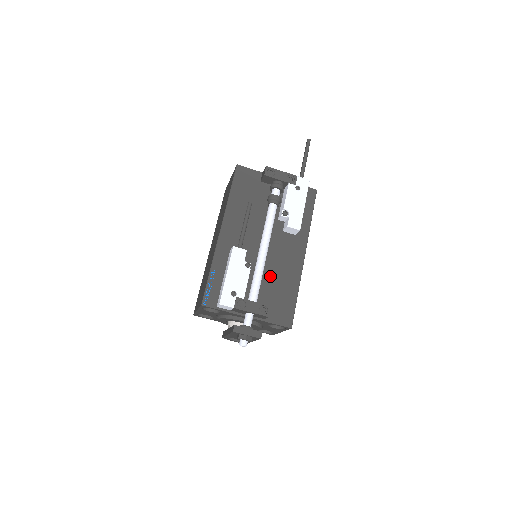
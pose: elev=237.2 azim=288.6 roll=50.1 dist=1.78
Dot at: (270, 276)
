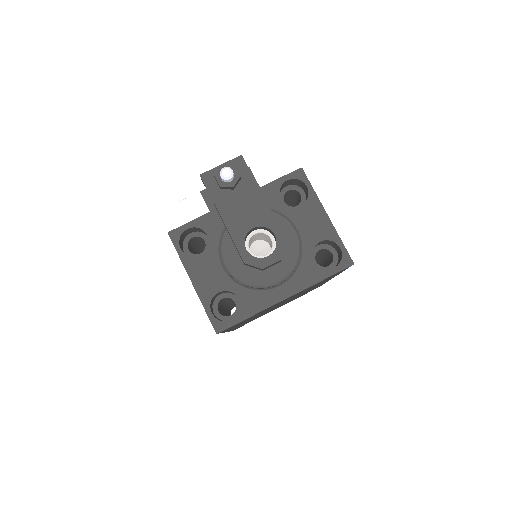
Dot at: occluded
